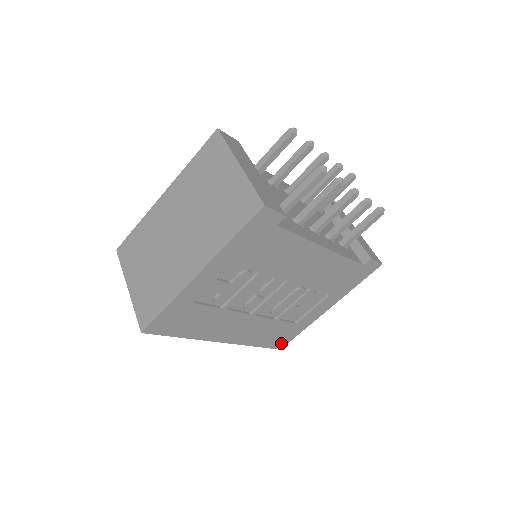
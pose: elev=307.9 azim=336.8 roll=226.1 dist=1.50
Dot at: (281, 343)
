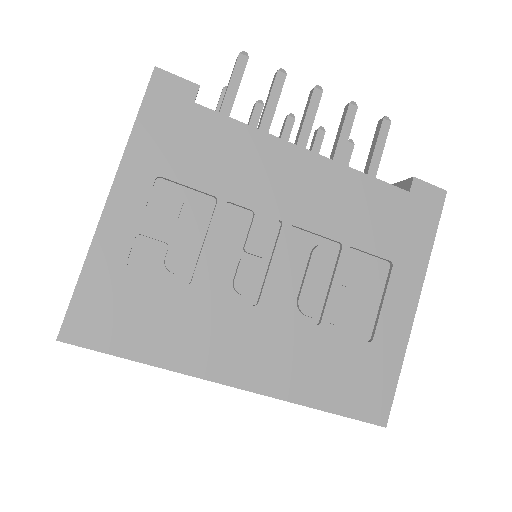
Dot at: (375, 405)
